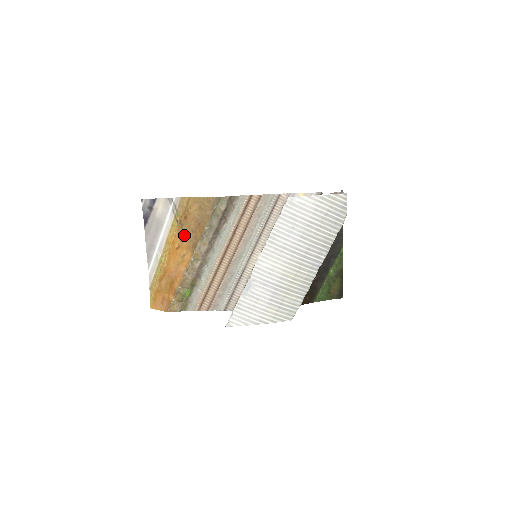
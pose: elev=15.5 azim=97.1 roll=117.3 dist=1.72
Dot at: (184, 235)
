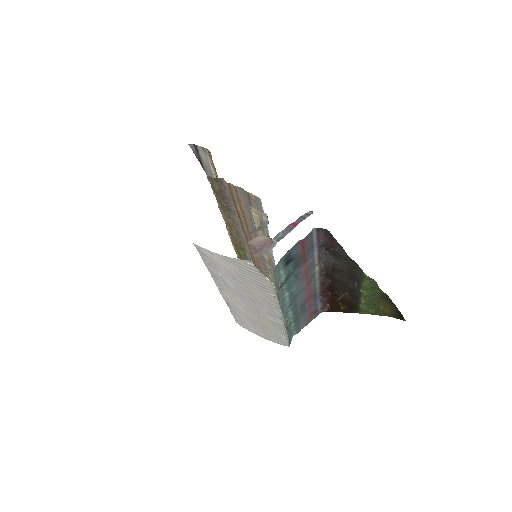
Dot at: occluded
